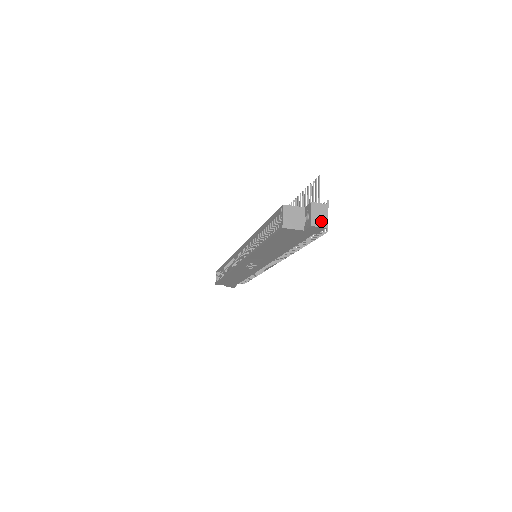
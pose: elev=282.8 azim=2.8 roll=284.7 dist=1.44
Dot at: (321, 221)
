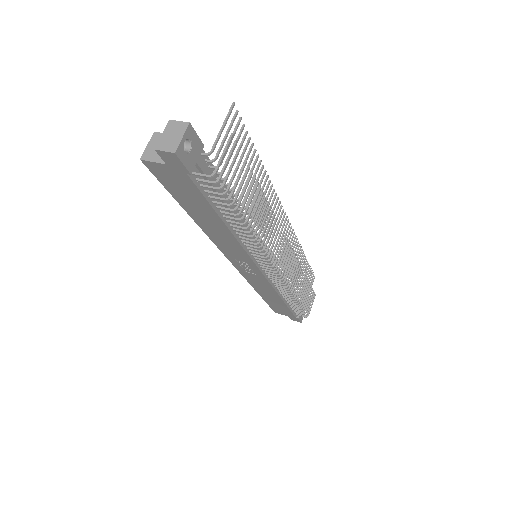
Dot at: (171, 144)
